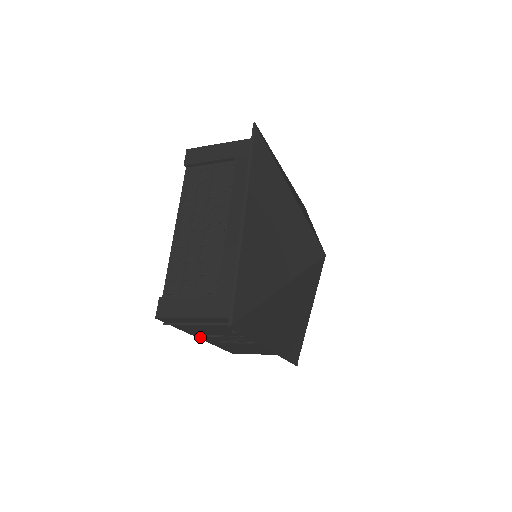
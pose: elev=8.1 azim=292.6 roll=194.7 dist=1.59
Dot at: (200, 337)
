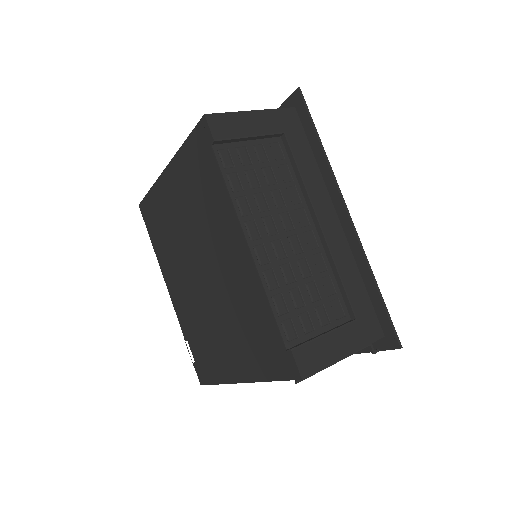
Dot at: occluded
